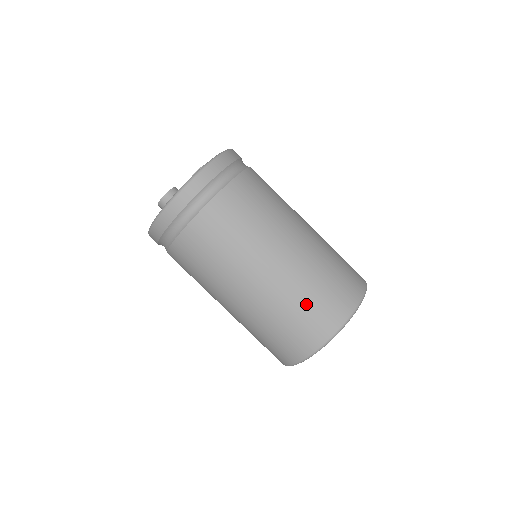
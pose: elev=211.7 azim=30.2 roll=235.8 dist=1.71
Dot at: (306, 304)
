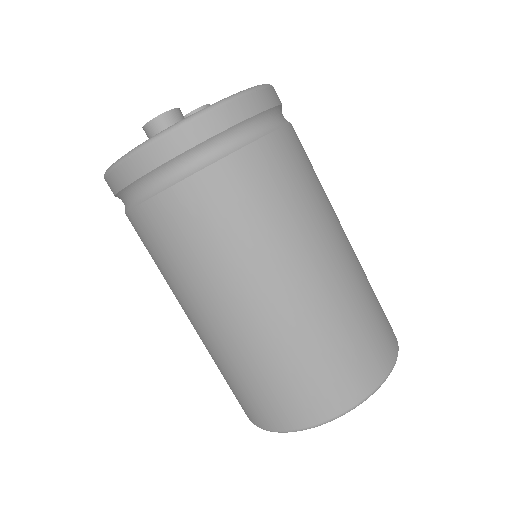
Dot at: (349, 338)
